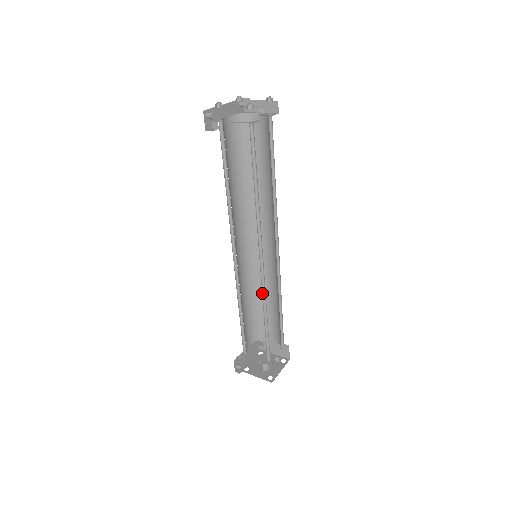
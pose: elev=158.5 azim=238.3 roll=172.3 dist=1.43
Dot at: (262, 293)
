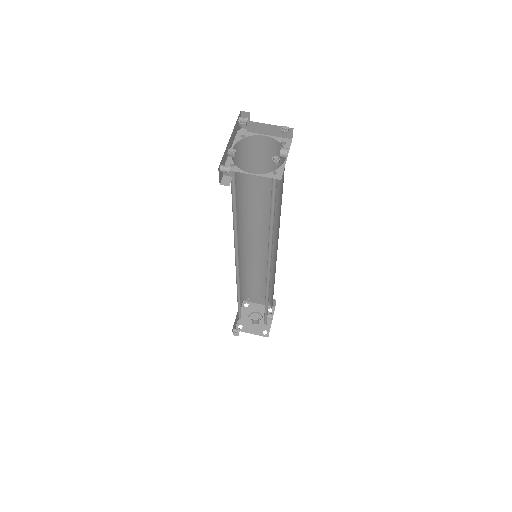
Dot at: occluded
